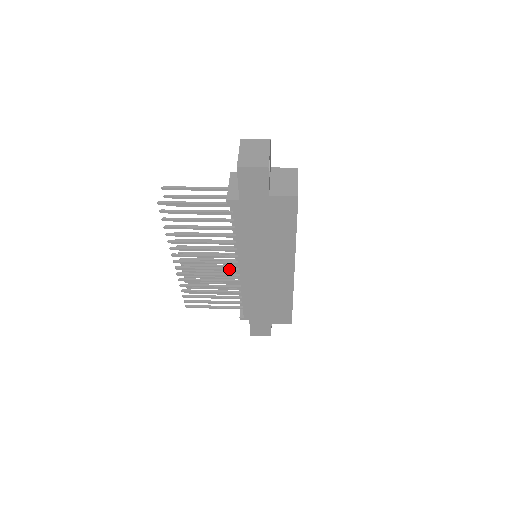
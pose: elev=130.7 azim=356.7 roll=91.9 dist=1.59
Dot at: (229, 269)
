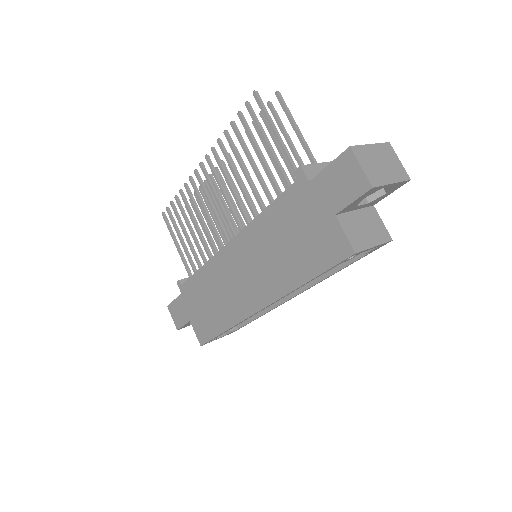
Dot at: (224, 232)
